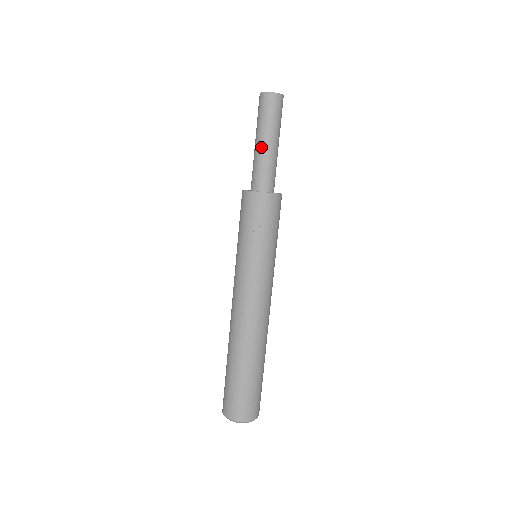
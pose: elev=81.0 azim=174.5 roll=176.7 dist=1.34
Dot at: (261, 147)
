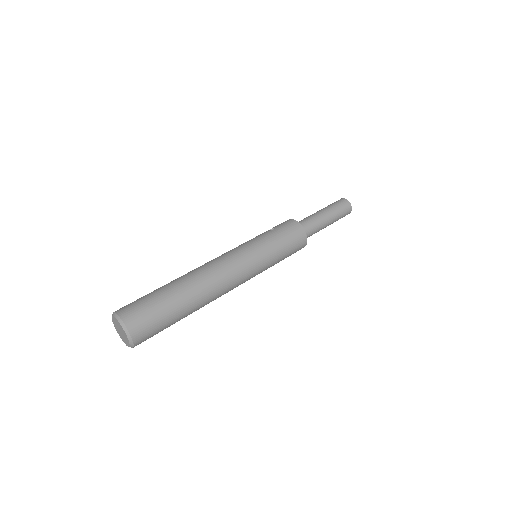
Dot at: occluded
